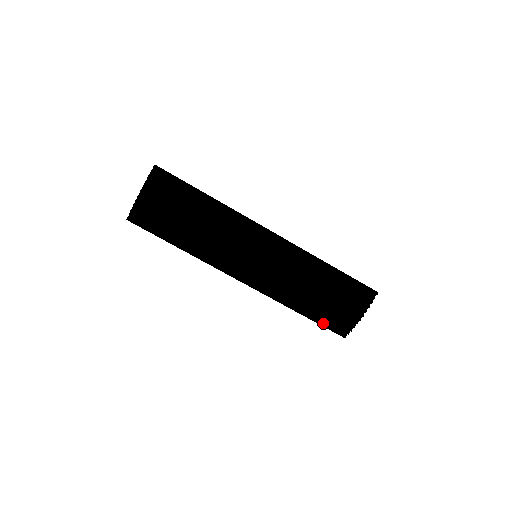
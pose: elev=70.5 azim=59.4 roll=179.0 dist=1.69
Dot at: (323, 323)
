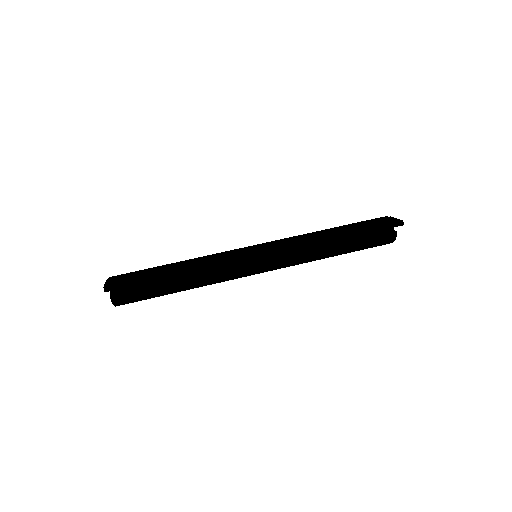
Dot at: (370, 229)
